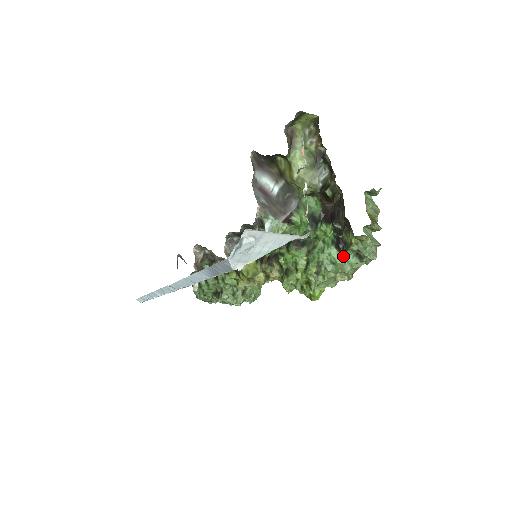
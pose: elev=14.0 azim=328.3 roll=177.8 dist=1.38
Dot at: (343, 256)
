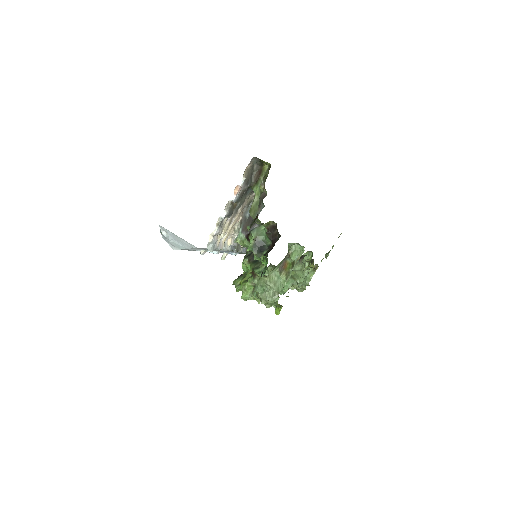
Dot at: occluded
